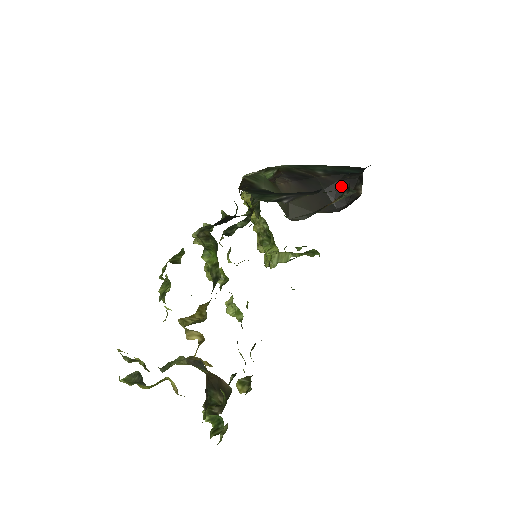
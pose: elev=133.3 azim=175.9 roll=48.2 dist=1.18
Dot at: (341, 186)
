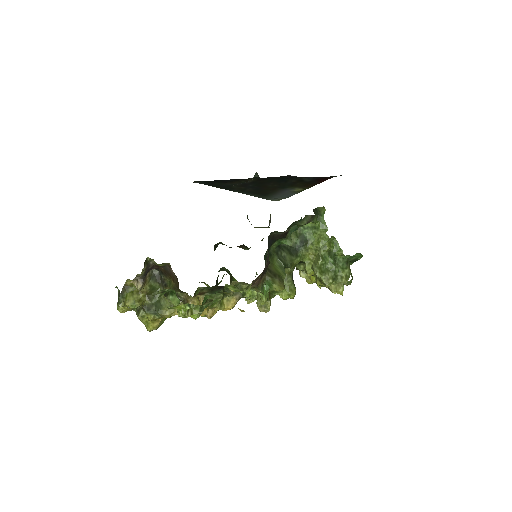
Dot at: occluded
